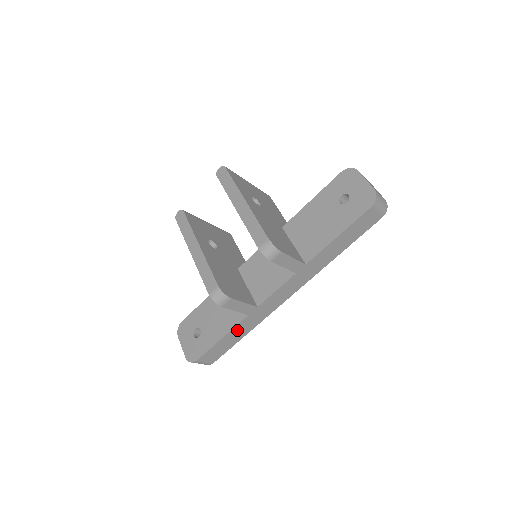
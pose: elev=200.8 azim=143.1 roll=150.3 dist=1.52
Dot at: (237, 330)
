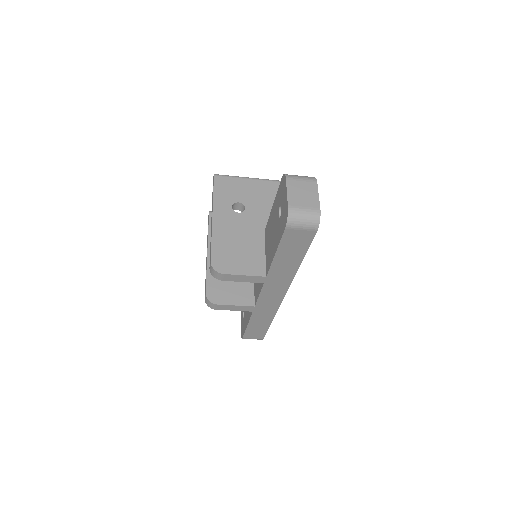
Dot at: (256, 320)
